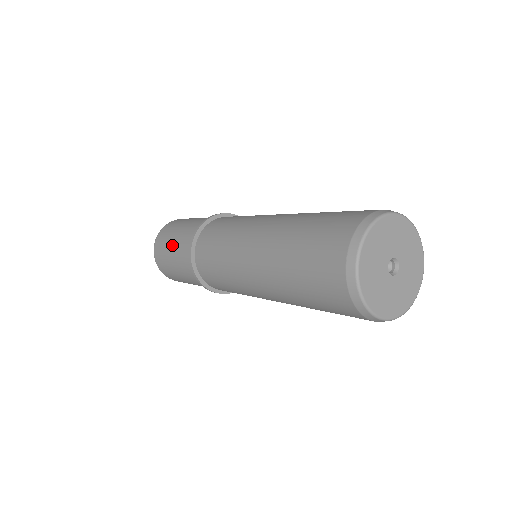
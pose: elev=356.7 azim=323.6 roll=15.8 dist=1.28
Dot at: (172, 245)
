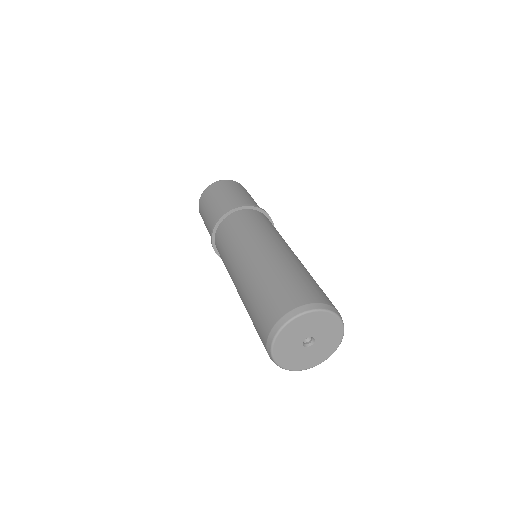
Dot at: occluded
